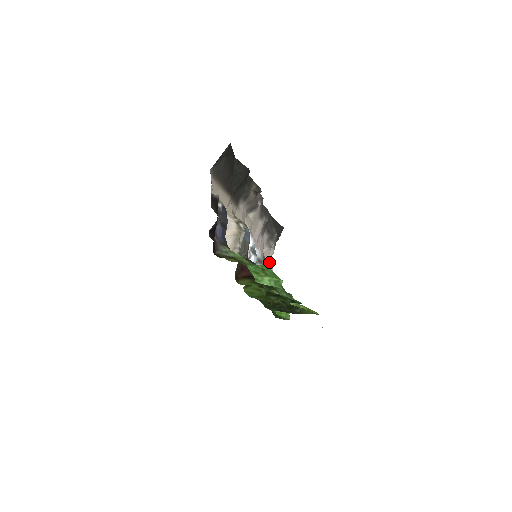
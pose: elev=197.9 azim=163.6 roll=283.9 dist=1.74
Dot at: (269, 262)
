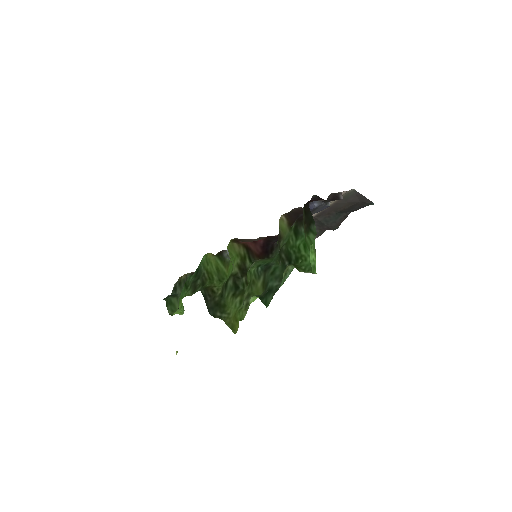
Dot at: occluded
